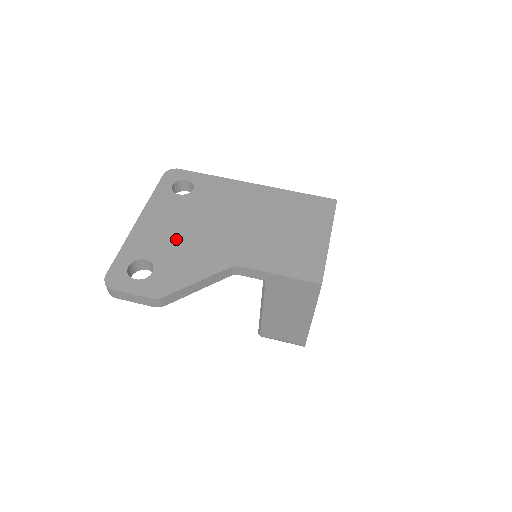
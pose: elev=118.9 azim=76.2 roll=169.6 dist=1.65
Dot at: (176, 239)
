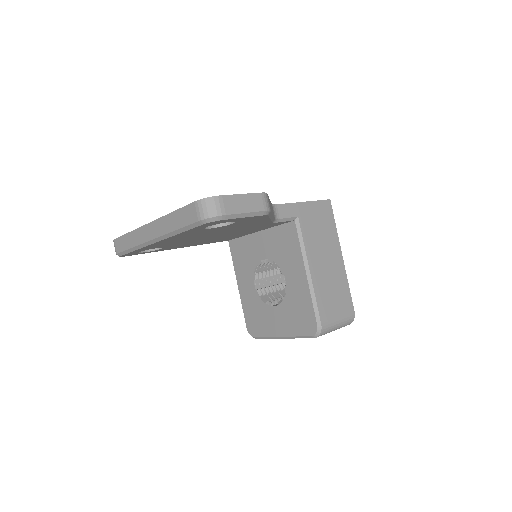
Dot at: occluded
